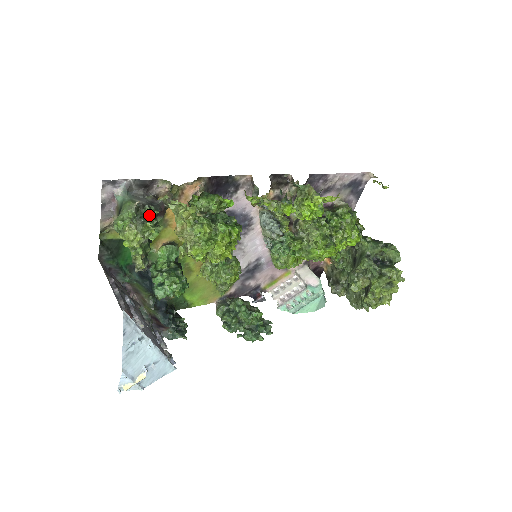
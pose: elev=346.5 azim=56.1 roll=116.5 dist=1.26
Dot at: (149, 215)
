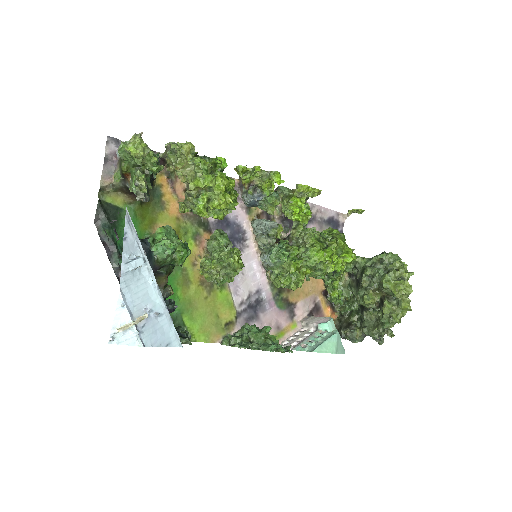
Dot at: occluded
